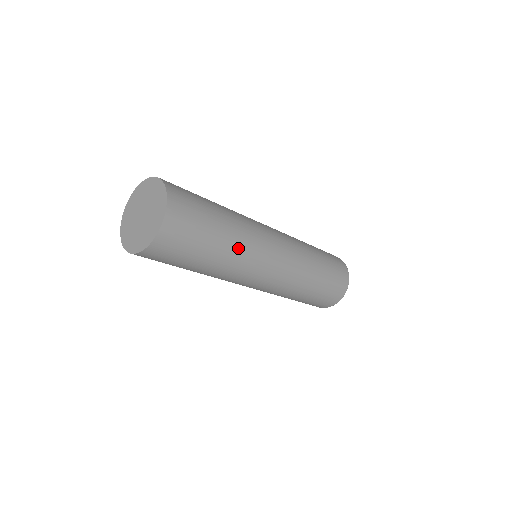
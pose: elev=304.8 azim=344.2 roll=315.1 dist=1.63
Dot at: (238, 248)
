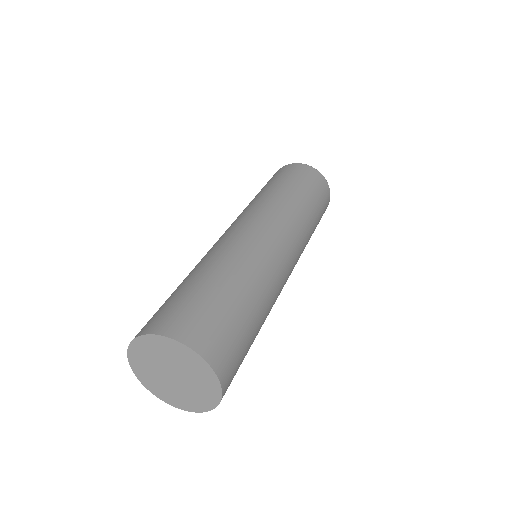
Dot at: (269, 301)
